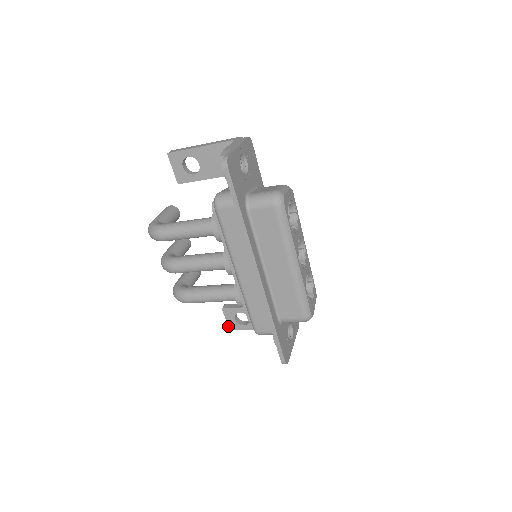
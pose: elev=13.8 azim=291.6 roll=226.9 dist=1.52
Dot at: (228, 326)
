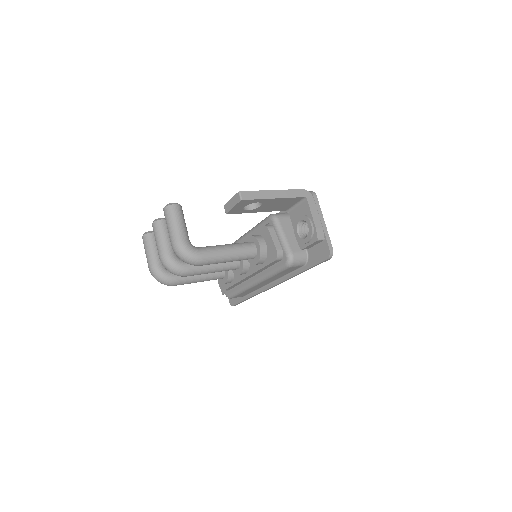
Dot at: occluded
